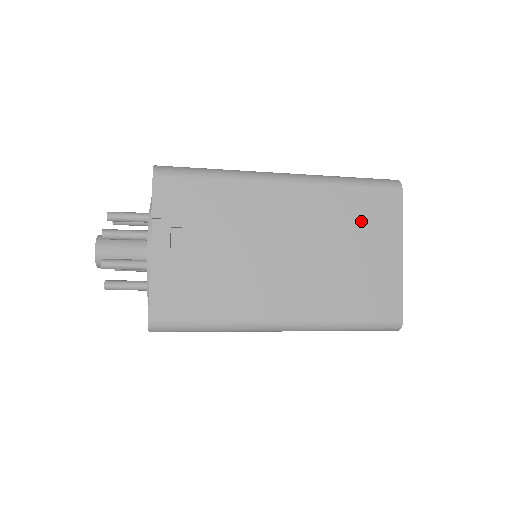
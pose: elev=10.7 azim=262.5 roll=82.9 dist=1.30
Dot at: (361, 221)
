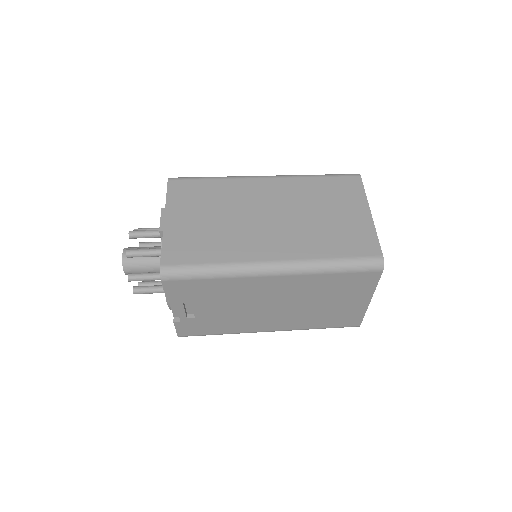
Dot at: (340, 289)
